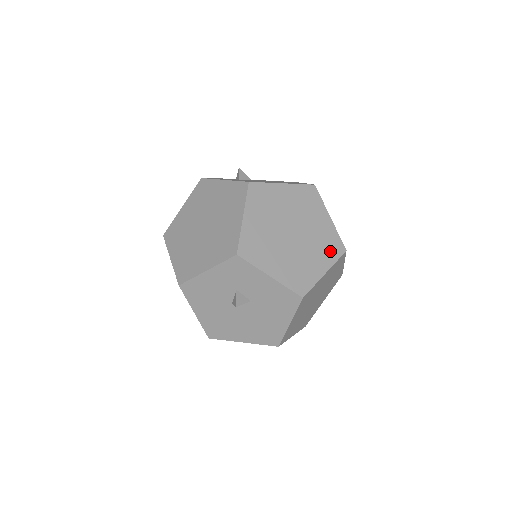
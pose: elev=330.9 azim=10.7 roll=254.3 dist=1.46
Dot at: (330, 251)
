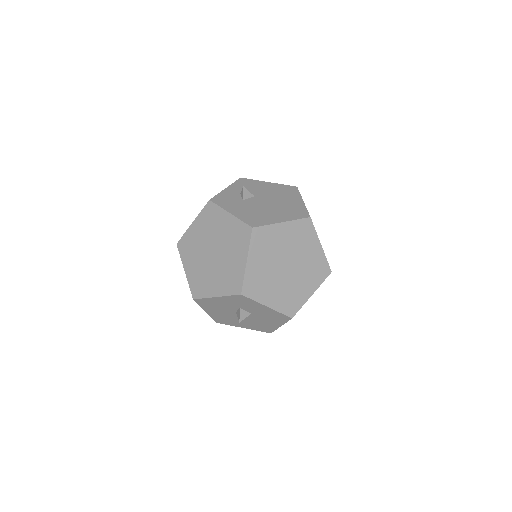
Dot at: (318, 275)
